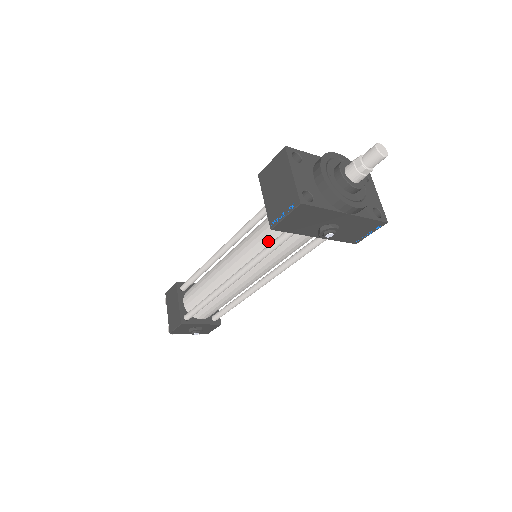
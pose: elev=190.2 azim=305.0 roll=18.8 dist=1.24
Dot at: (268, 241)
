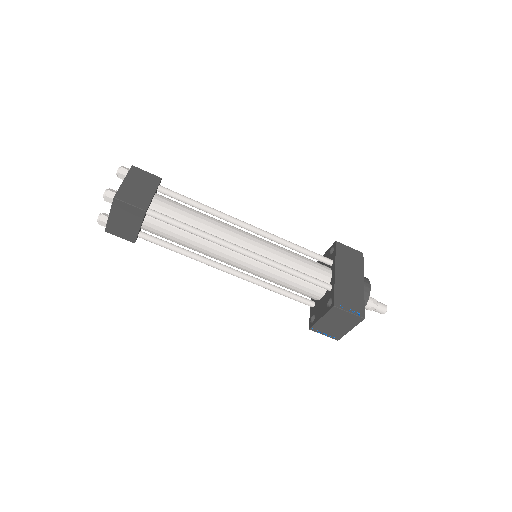
Dot at: occluded
